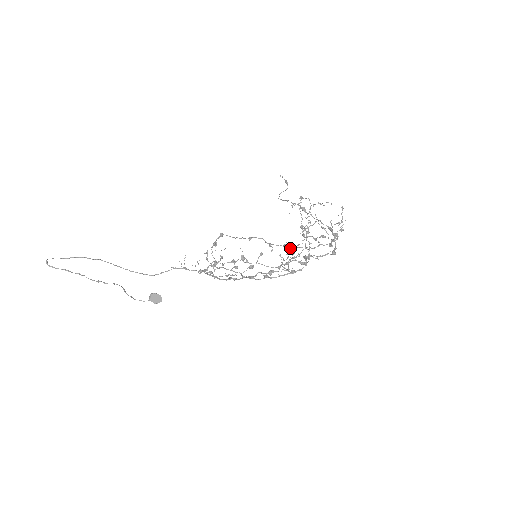
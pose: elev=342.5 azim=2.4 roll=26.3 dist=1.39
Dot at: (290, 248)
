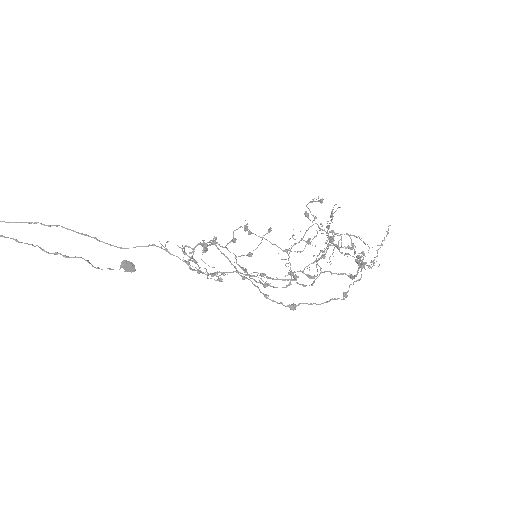
Dot at: (288, 306)
